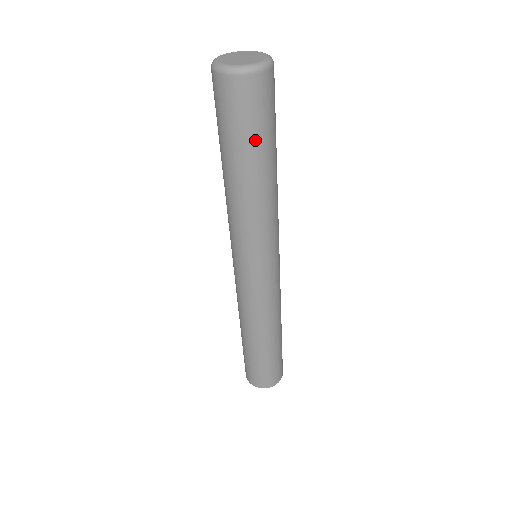
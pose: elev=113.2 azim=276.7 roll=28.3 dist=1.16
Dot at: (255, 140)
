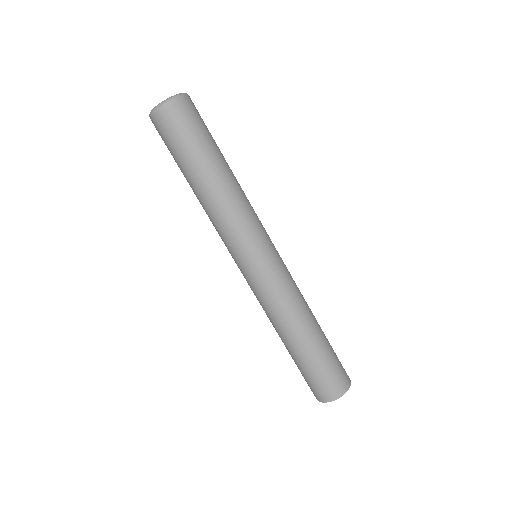
Dot at: (200, 145)
